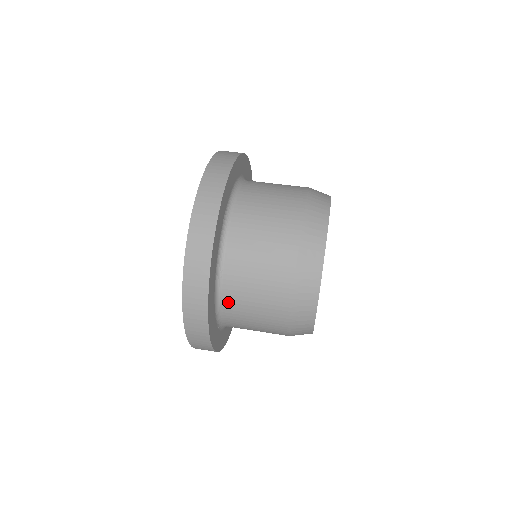
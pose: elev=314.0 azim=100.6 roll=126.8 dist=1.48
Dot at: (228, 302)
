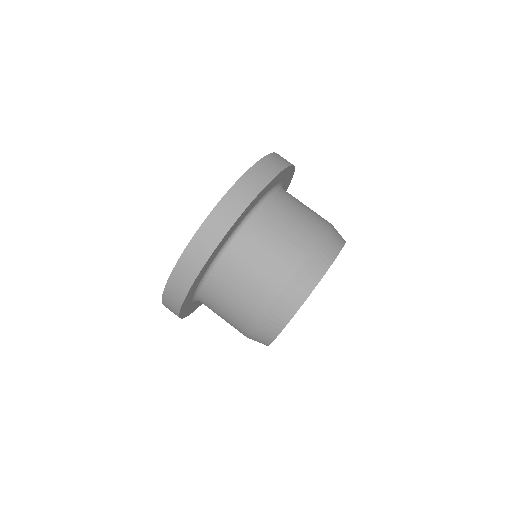
Dot at: (207, 295)
